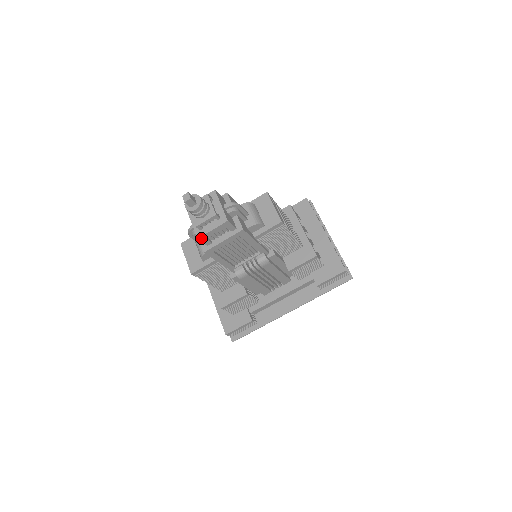
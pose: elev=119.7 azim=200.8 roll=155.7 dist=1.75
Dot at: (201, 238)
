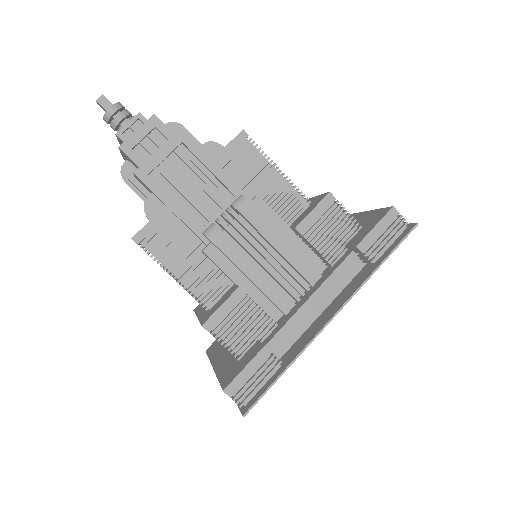
Dot at: (124, 148)
